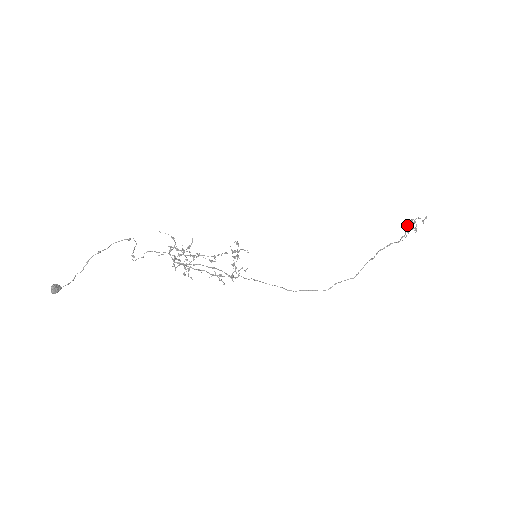
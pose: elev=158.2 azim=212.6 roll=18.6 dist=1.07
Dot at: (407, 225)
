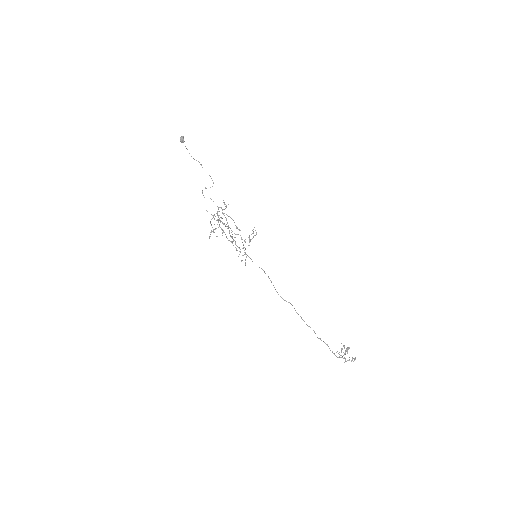
Dot at: (343, 345)
